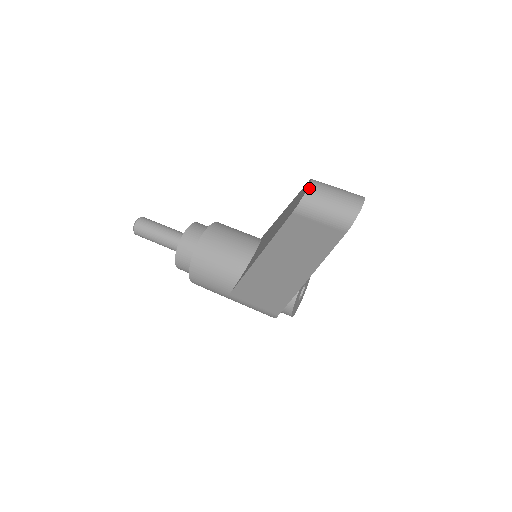
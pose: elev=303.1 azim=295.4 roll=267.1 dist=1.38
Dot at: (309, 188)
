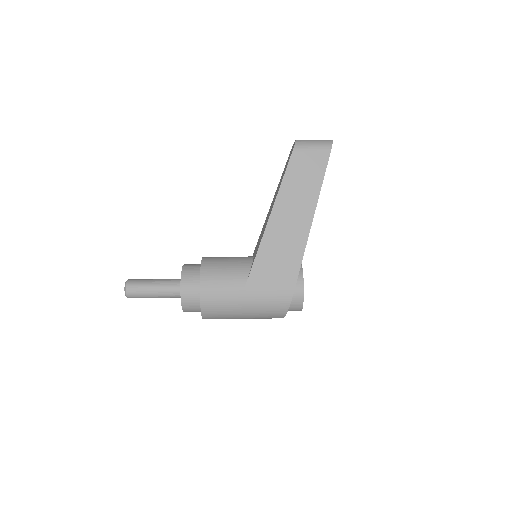
Dot at: (296, 140)
